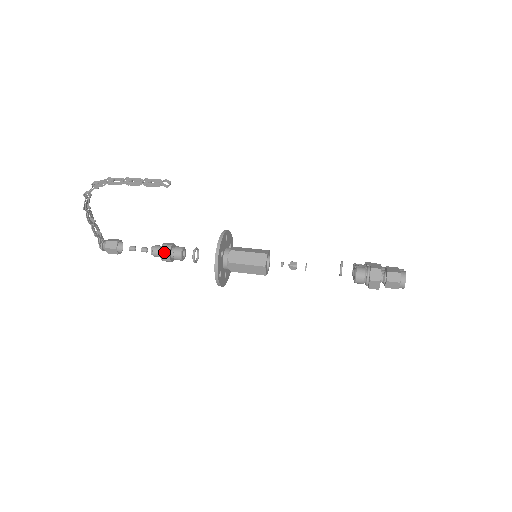
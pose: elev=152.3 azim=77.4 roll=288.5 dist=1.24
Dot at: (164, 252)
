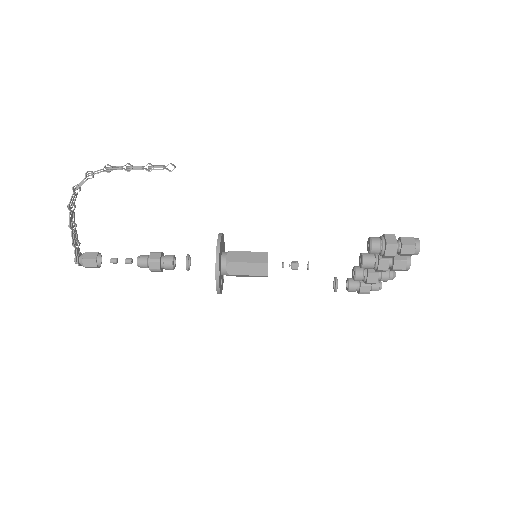
Dot at: (154, 258)
